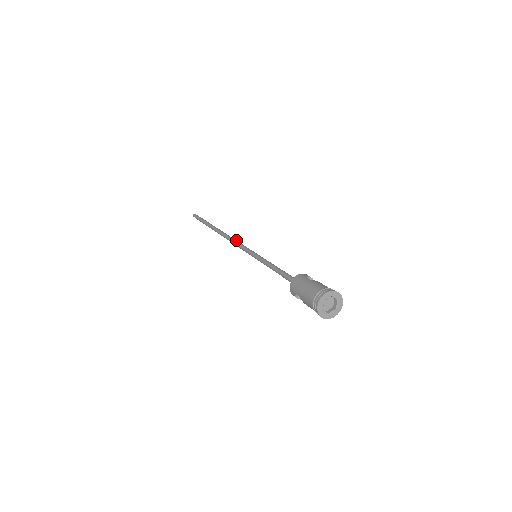
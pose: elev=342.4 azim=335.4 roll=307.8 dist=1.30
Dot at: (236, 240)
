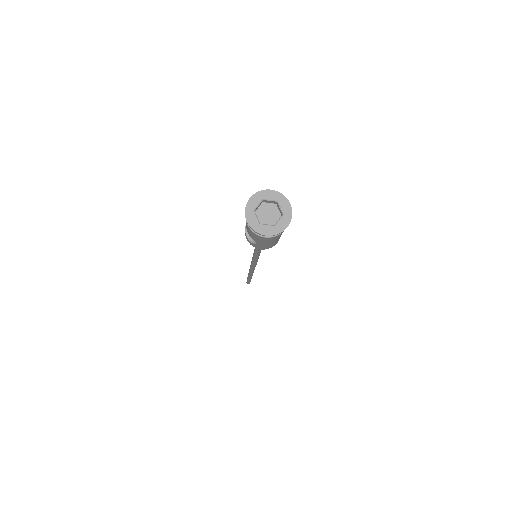
Dot at: occluded
